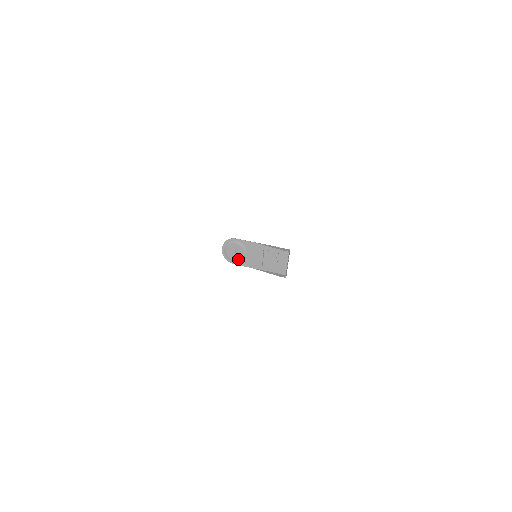
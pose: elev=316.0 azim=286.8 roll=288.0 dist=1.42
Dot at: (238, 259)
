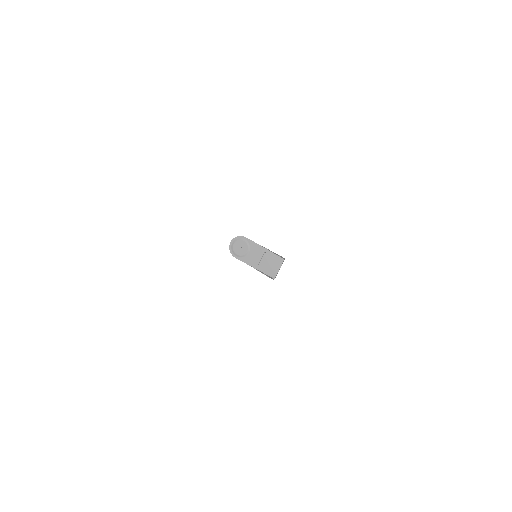
Dot at: (240, 254)
